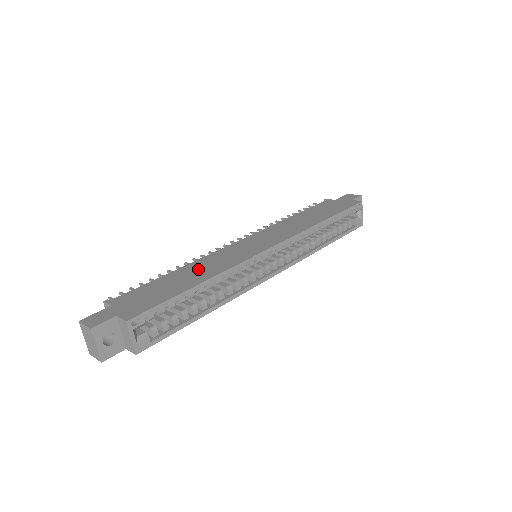
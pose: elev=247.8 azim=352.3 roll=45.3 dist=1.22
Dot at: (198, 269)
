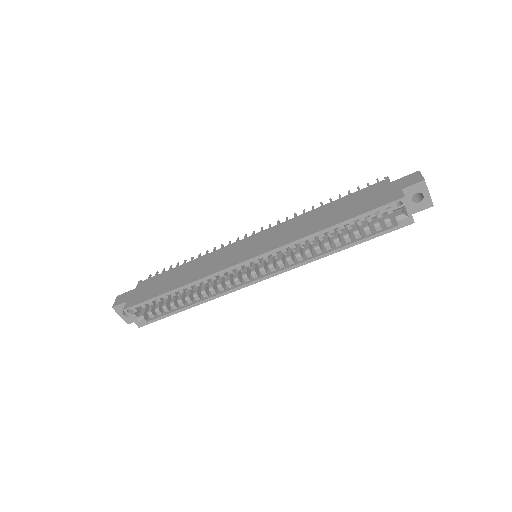
Dot at: (193, 268)
